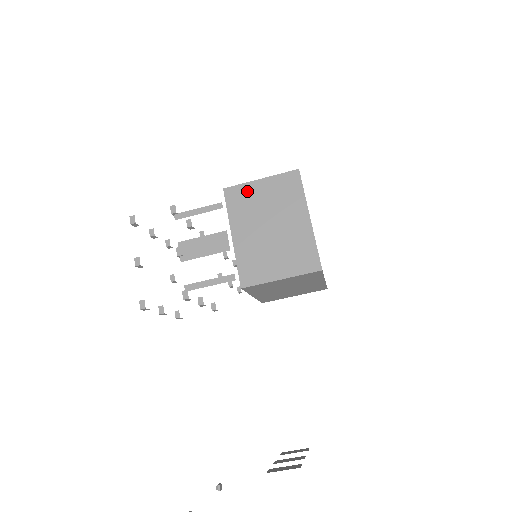
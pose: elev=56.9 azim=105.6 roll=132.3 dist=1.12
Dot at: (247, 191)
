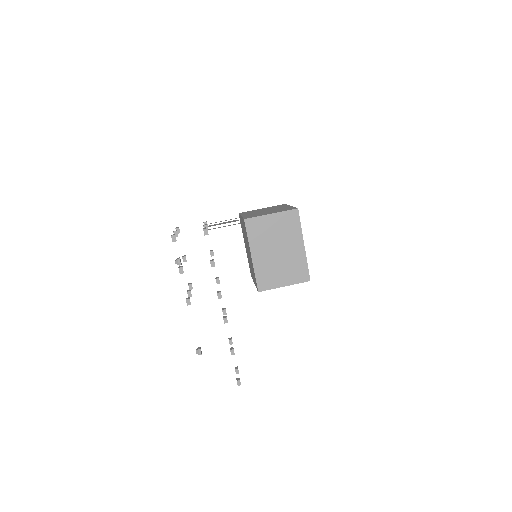
Dot at: occluded
